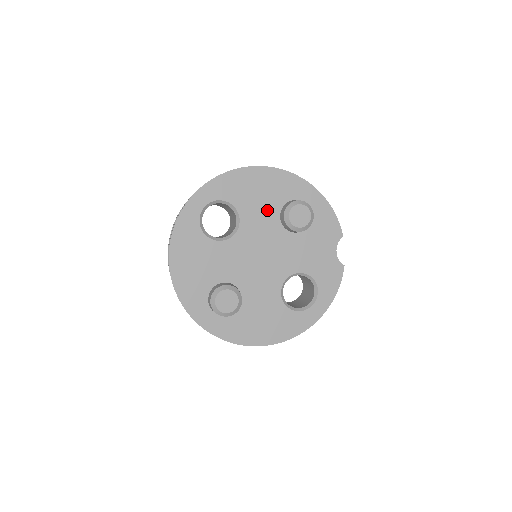
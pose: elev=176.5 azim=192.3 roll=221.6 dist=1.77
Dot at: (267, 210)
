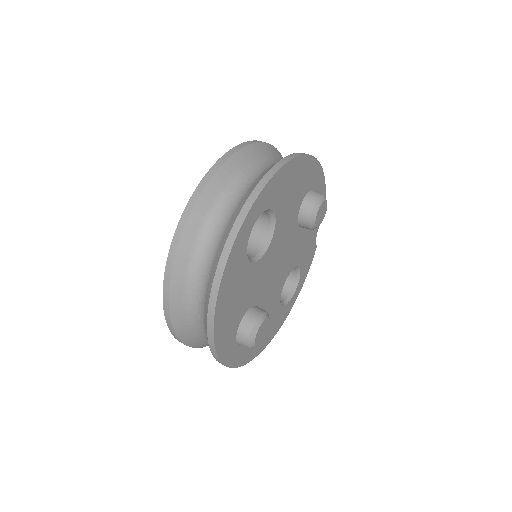
Dot at: (293, 209)
